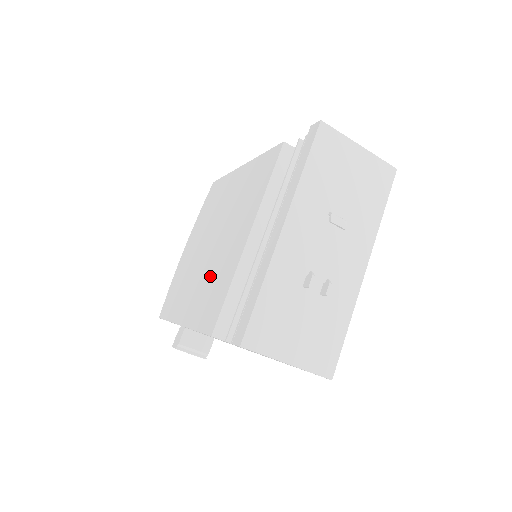
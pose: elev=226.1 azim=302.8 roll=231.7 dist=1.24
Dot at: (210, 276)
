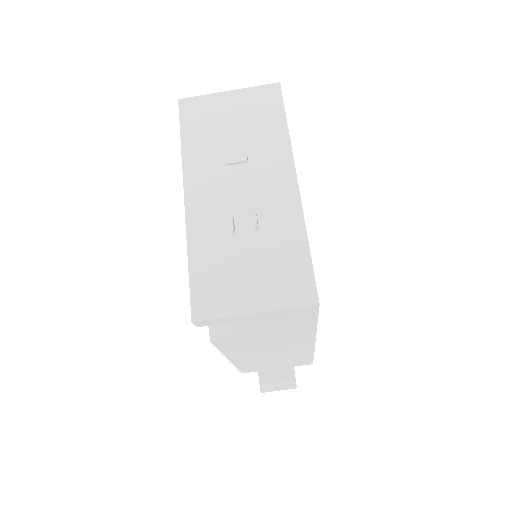
Dot at: occluded
